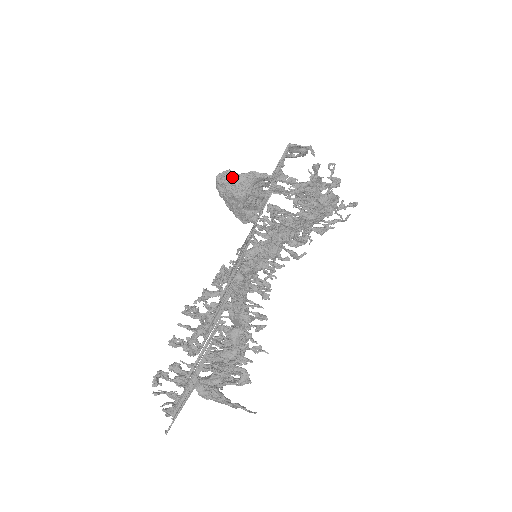
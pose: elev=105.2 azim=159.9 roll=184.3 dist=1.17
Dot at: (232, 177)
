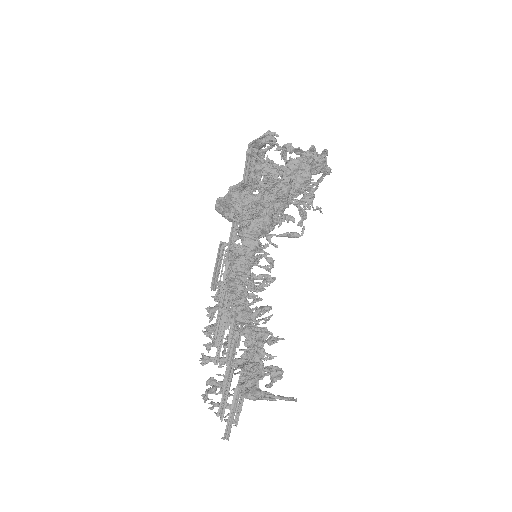
Dot at: (222, 202)
